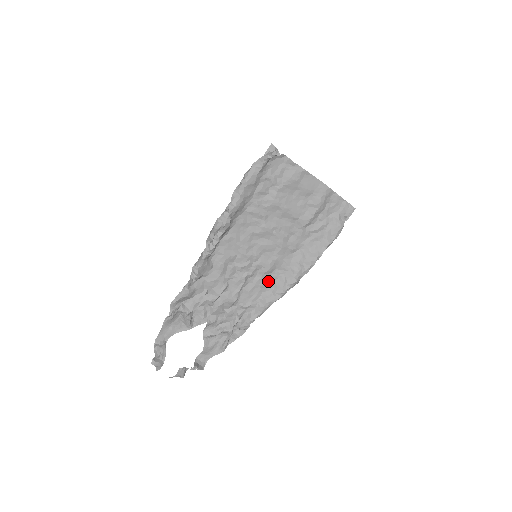
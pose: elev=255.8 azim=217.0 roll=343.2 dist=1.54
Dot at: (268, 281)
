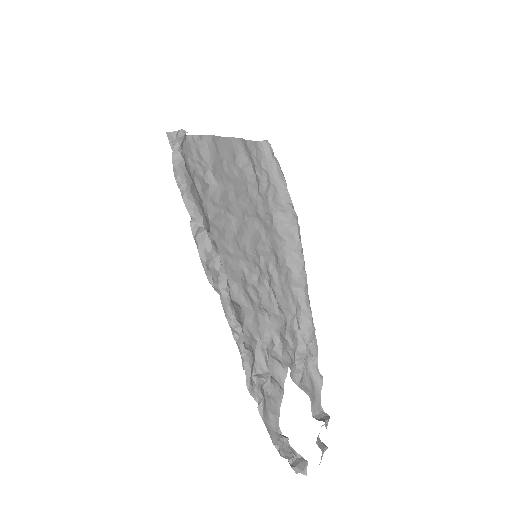
Dot at: (283, 271)
